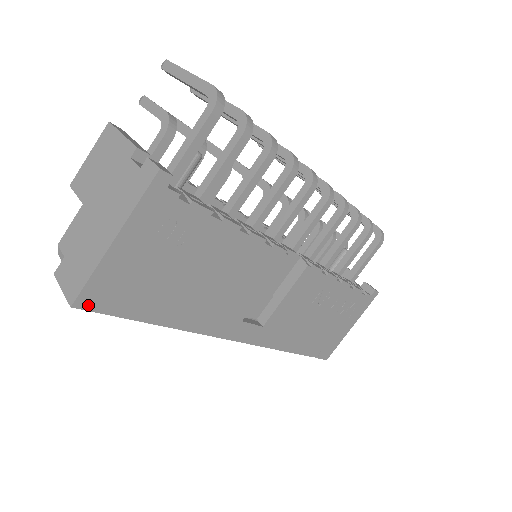
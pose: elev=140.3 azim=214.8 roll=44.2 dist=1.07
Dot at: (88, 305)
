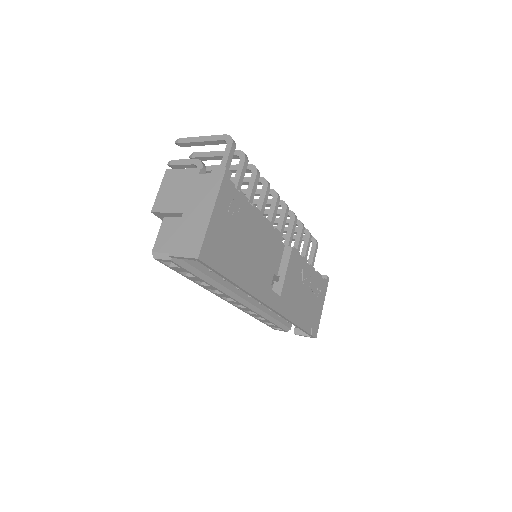
Dot at: (204, 259)
